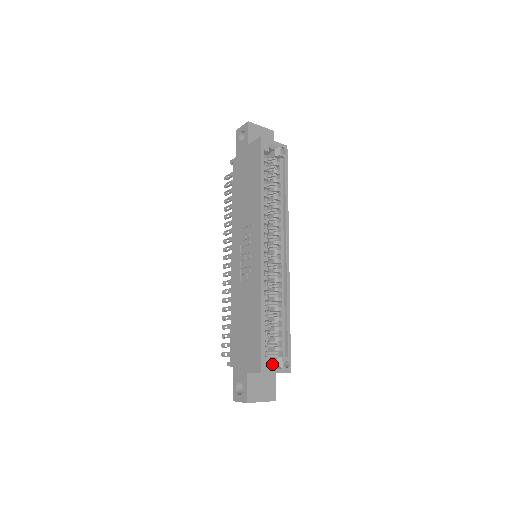
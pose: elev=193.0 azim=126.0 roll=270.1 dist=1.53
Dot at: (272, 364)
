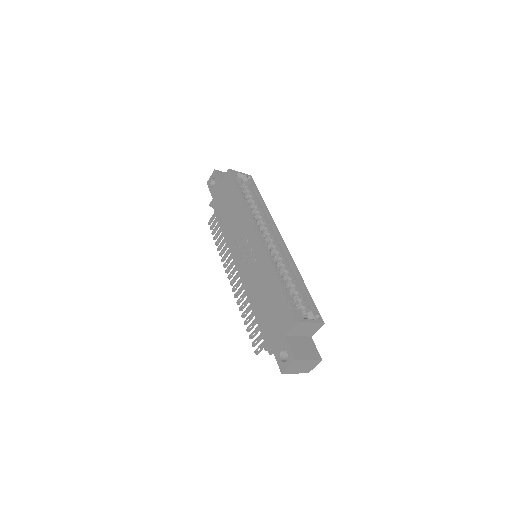
Dot at: occluded
